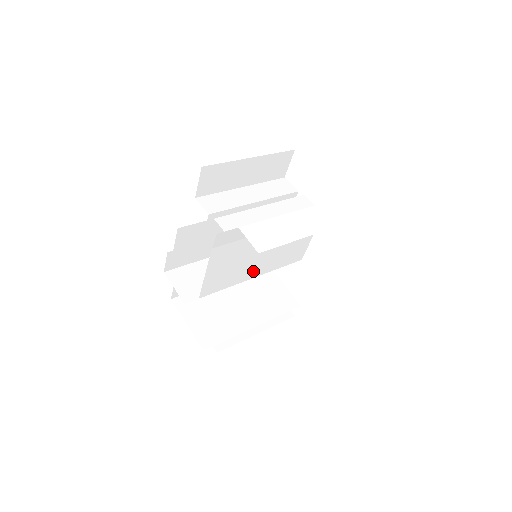
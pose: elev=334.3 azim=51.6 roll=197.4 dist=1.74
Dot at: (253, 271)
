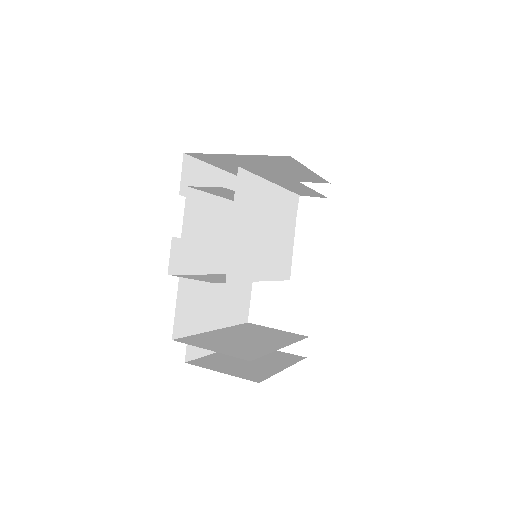
Dot at: (261, 268)
